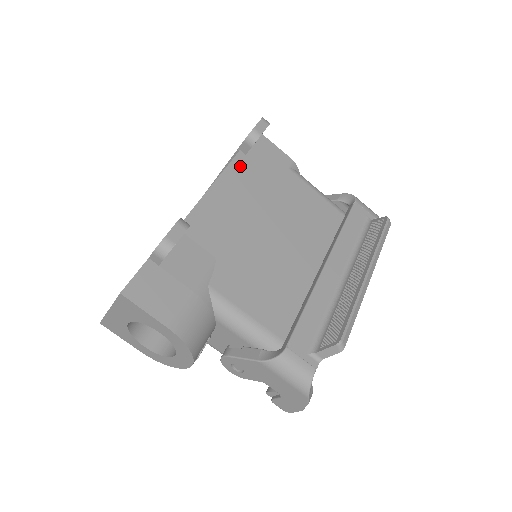
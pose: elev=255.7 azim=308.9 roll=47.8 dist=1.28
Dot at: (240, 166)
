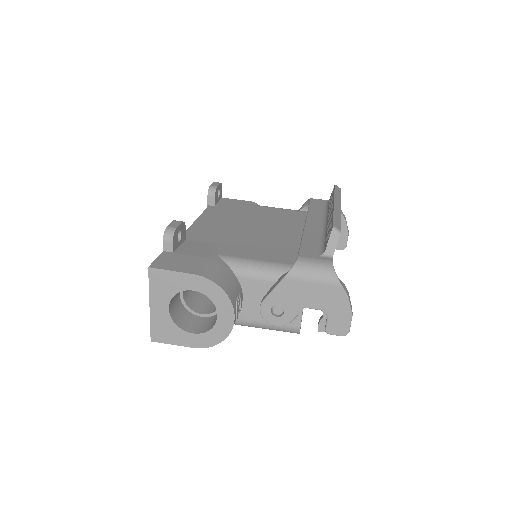
Dot at: (213, 210)
